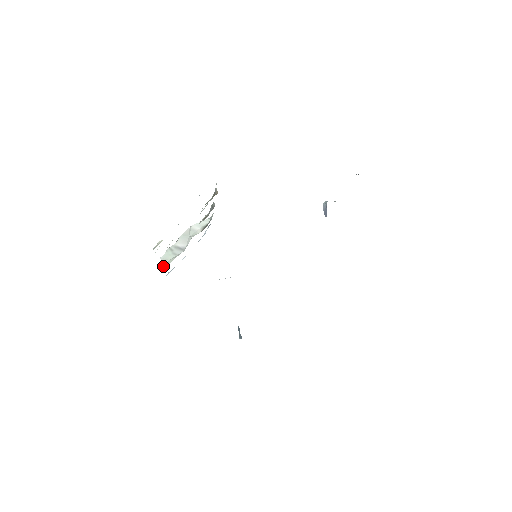
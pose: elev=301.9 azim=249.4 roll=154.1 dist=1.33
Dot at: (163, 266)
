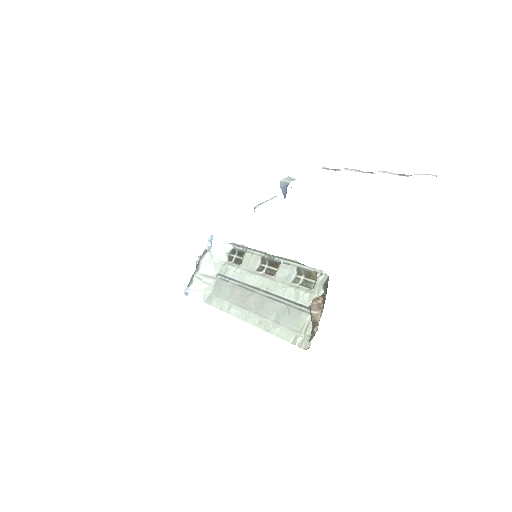
Dot at: (200, 297)
